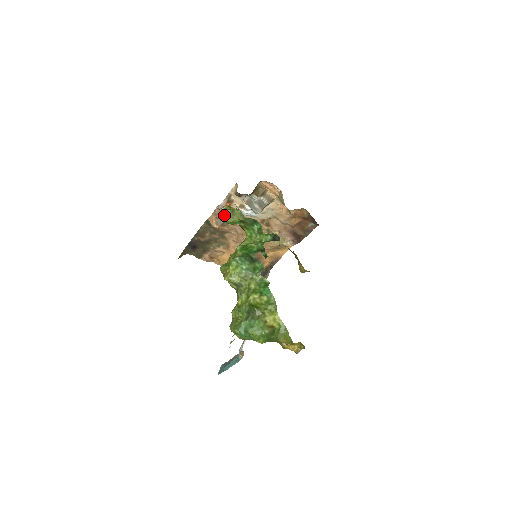
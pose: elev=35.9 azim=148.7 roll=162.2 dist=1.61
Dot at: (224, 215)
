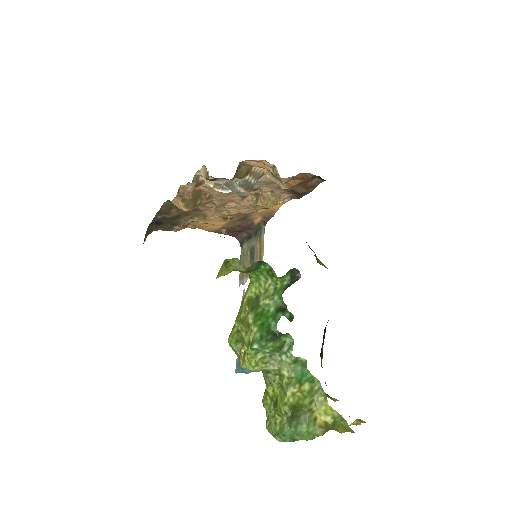
Dot at: (193, 193)
